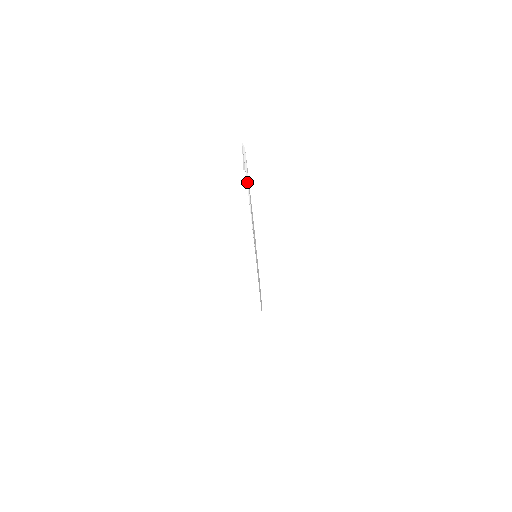
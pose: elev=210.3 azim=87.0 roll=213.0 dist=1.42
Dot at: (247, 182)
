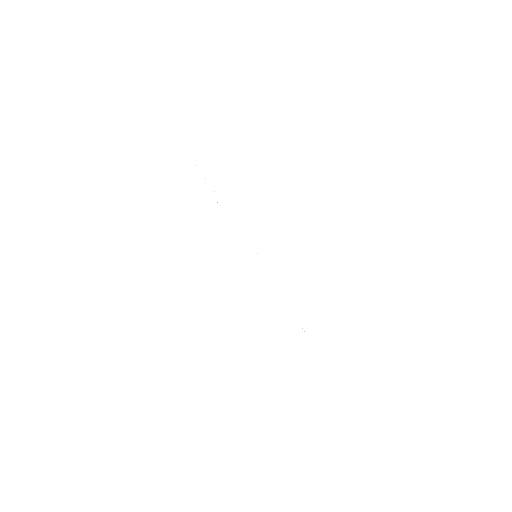
Dot at: occluded
